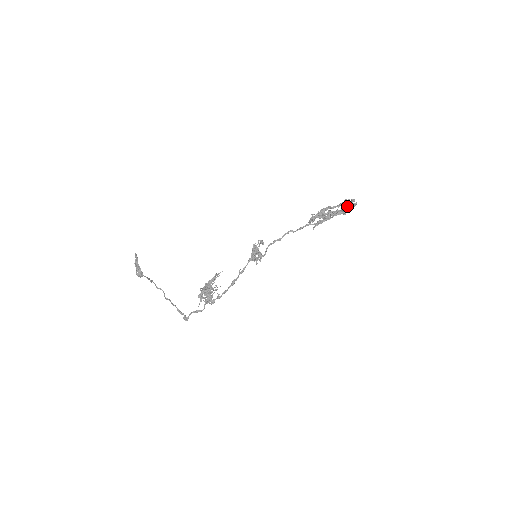
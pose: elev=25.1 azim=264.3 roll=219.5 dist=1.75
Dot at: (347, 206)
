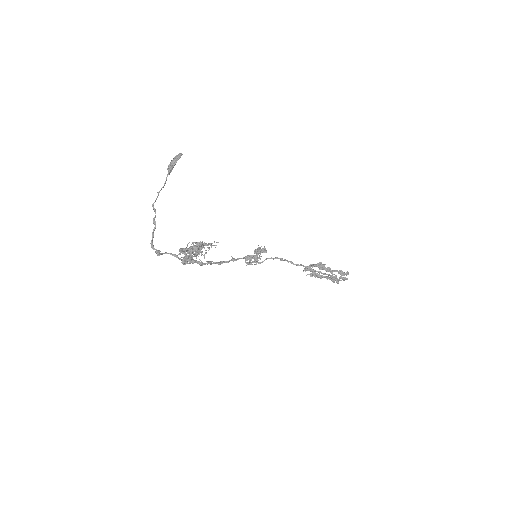
Dot at: (339, 277)
